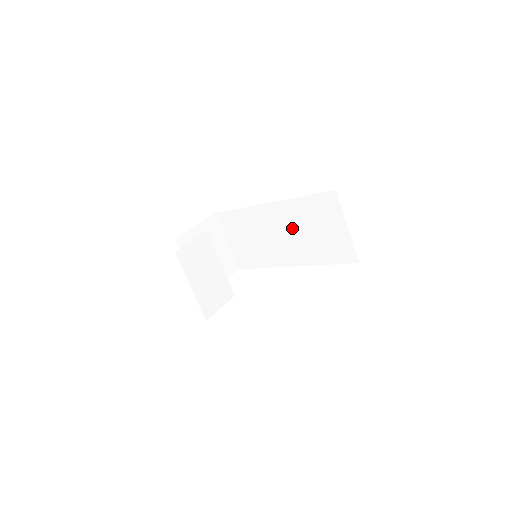
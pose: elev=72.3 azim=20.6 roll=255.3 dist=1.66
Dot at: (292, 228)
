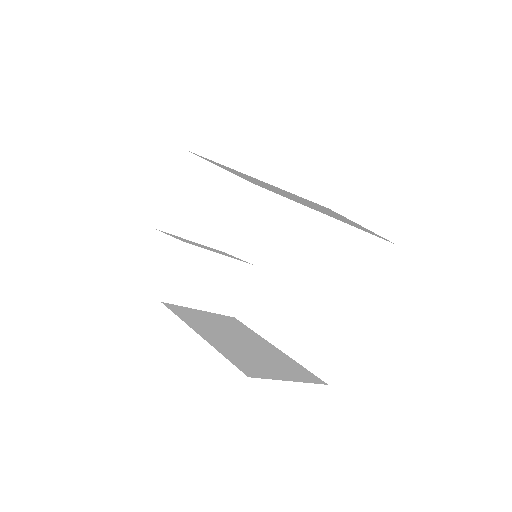
Dot at: occluded
